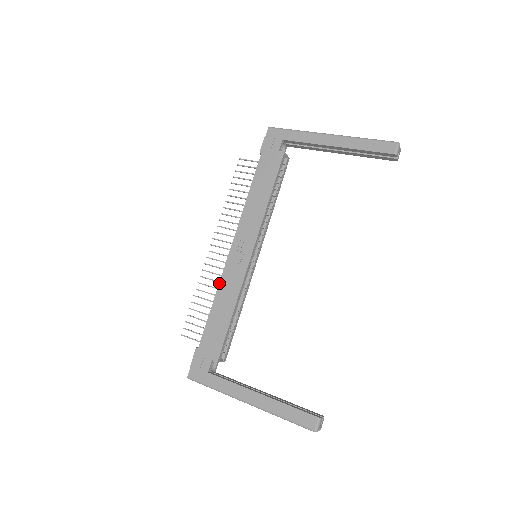
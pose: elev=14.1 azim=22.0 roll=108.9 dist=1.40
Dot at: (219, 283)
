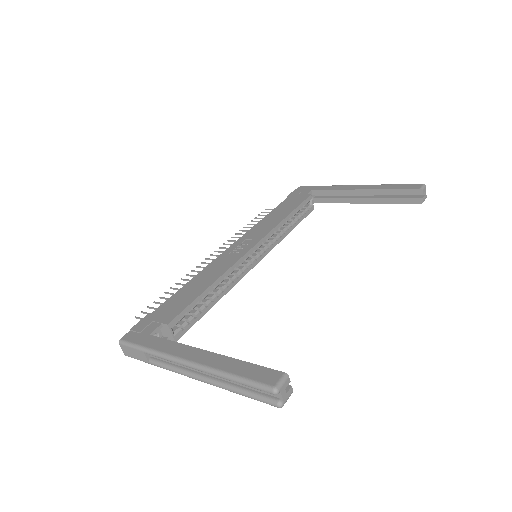
Dot at: (206, 267)
